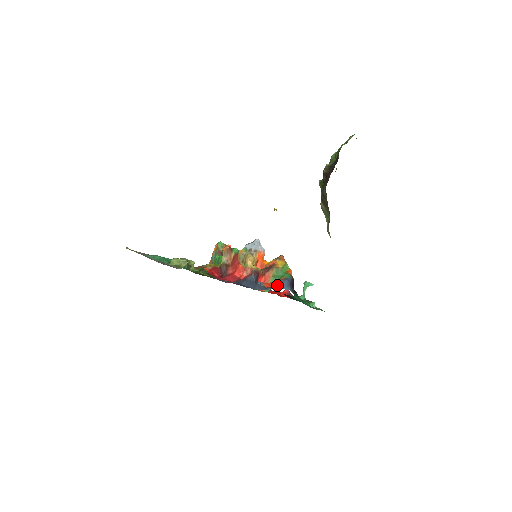
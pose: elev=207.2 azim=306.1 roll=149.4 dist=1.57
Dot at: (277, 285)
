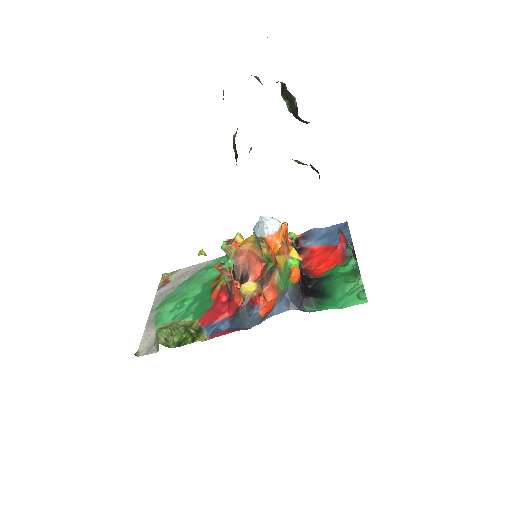
Dot at: (272, 310)
